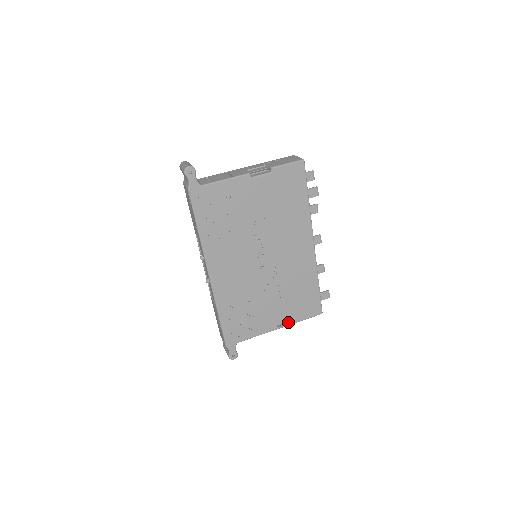
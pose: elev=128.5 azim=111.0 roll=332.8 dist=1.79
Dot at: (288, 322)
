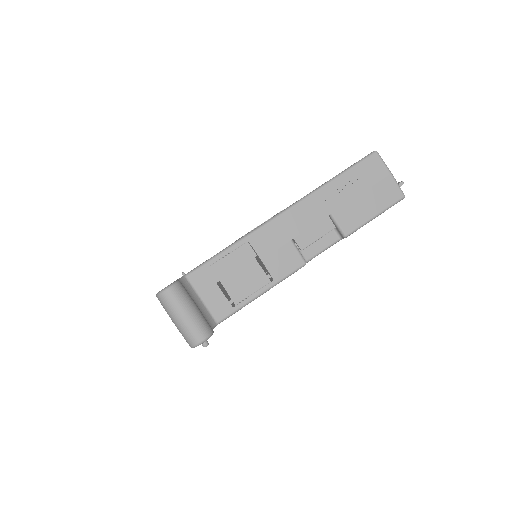
Dot at: occluded
